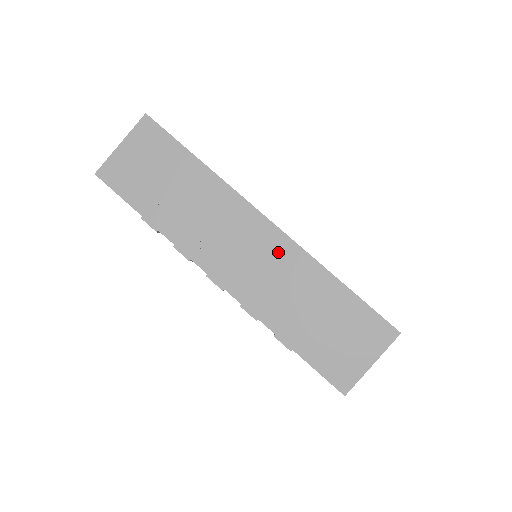
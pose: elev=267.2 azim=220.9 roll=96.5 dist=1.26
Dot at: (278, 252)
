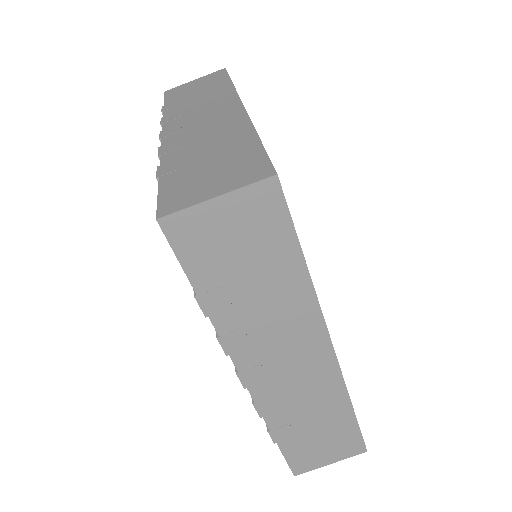
Dot at: (227, 119)
